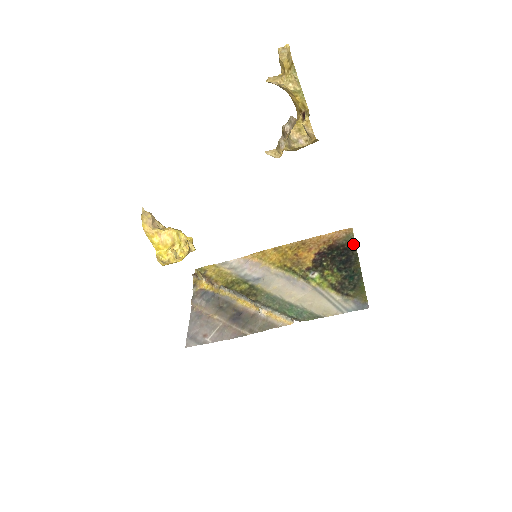
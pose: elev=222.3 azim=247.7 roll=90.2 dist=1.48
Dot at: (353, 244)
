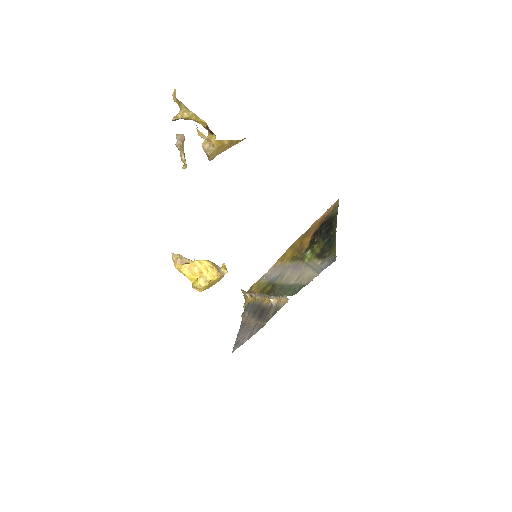
Dot at: (336, 212)
